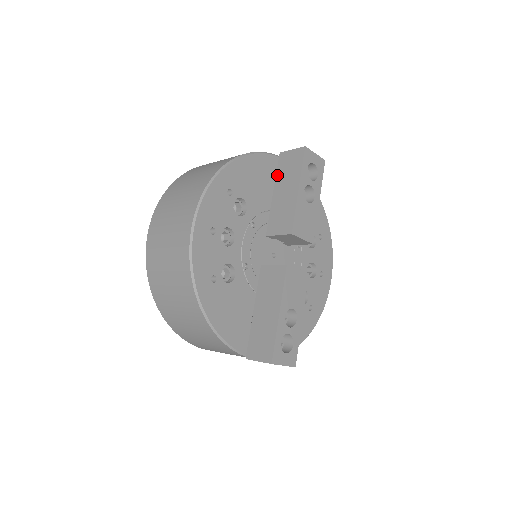
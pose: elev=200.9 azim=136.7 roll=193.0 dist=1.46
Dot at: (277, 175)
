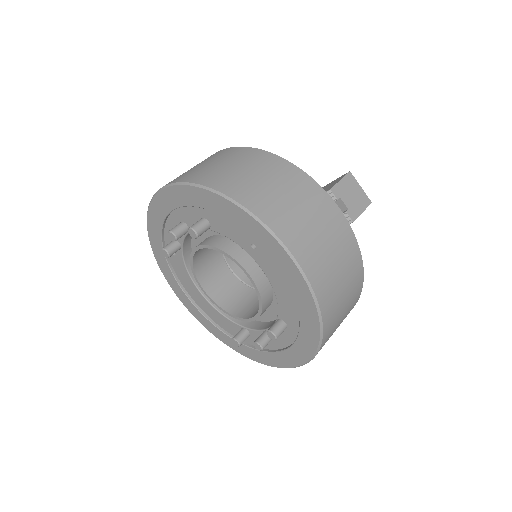
Dot at: occluded
